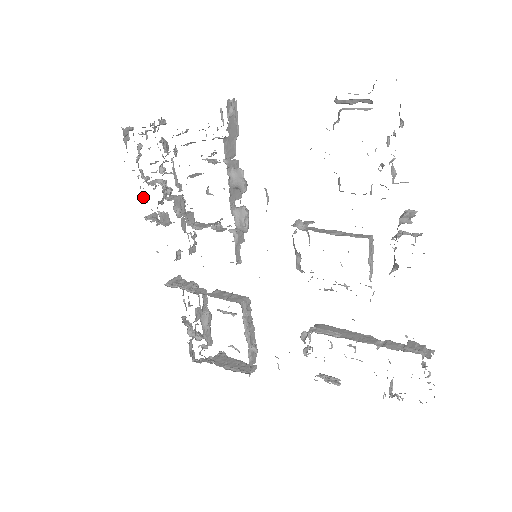
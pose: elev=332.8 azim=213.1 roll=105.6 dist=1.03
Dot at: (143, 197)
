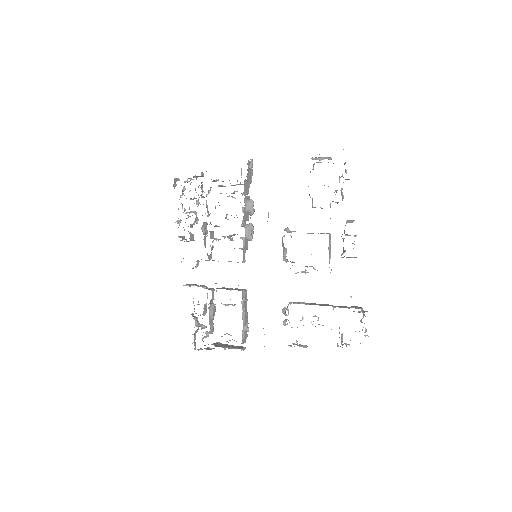
Dot at: (179, 223)
